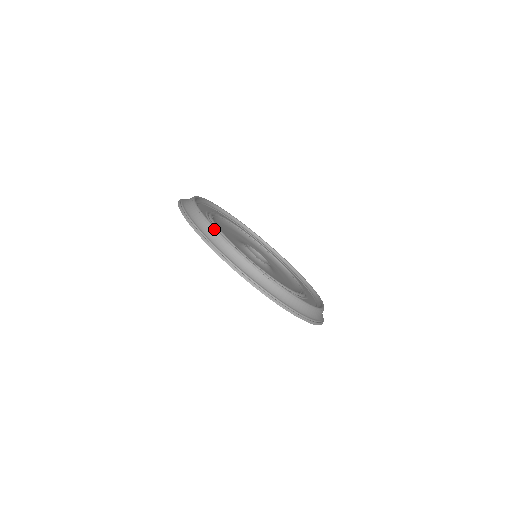
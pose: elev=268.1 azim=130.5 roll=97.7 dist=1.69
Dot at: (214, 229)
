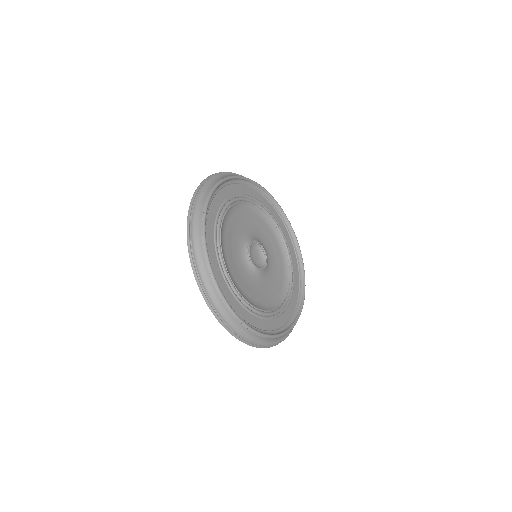
Dot at: (209, 195)
